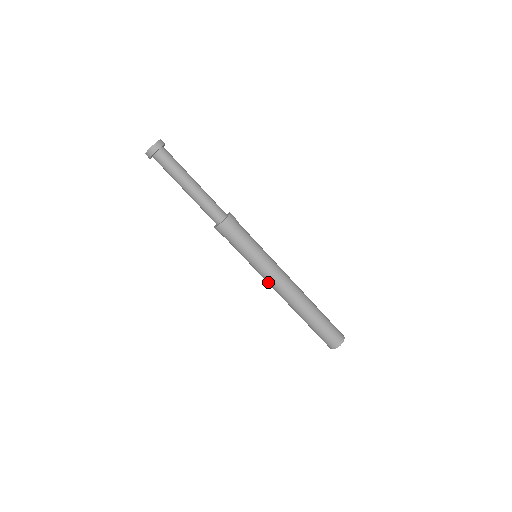
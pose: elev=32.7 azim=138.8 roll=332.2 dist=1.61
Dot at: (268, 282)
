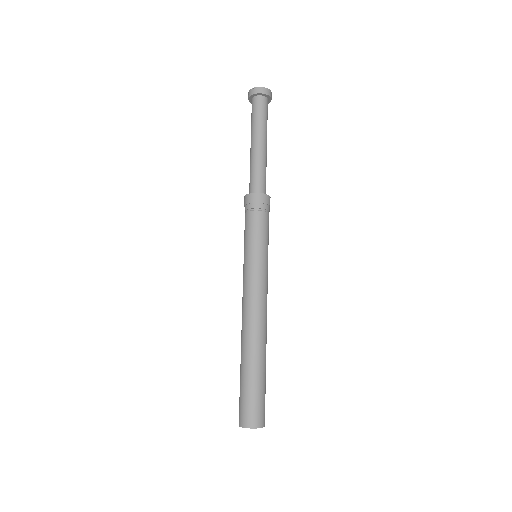
Dot at: (249, 288)
